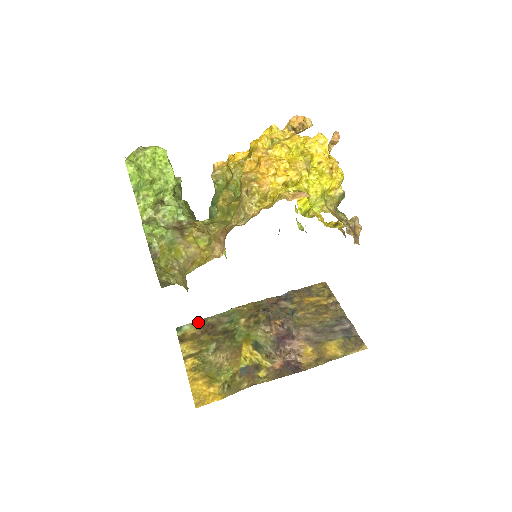
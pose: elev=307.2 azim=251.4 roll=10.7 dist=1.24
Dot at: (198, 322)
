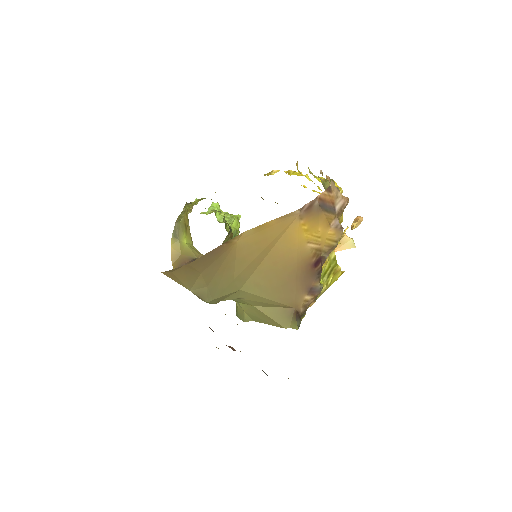
Dot at: occluded
